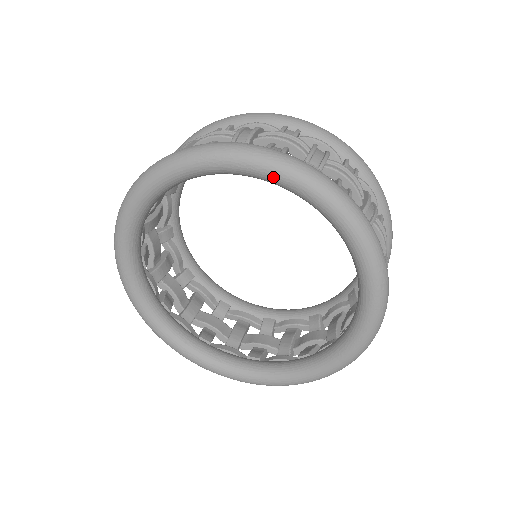
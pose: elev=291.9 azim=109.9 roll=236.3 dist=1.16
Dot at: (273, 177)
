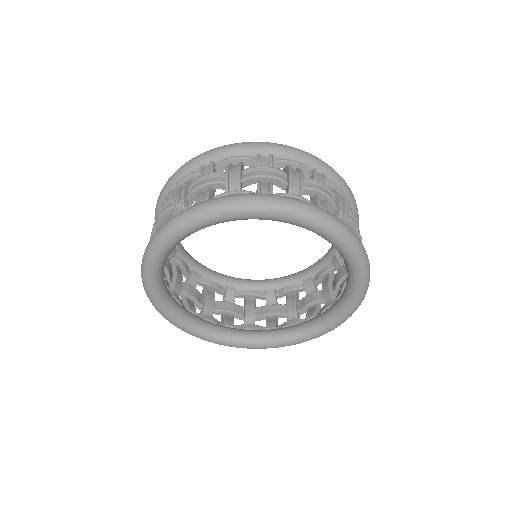
Dot at: (272, 218)
